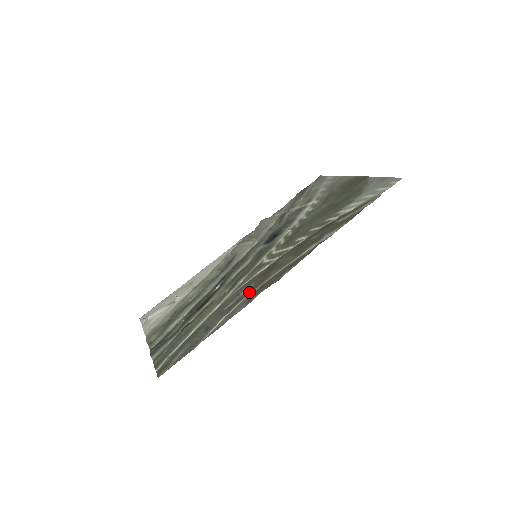
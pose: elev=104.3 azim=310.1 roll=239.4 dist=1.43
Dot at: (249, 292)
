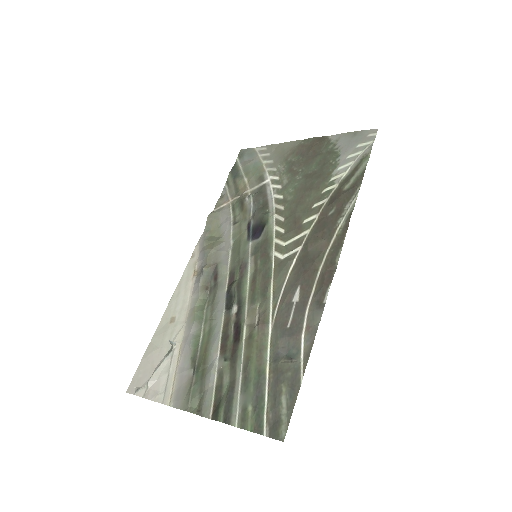
Dot at: (306, 296)
